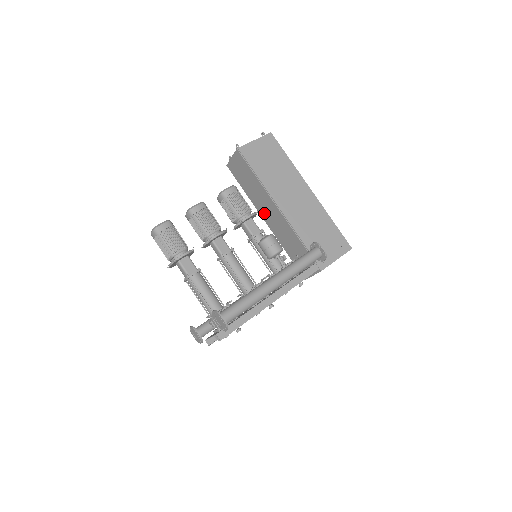
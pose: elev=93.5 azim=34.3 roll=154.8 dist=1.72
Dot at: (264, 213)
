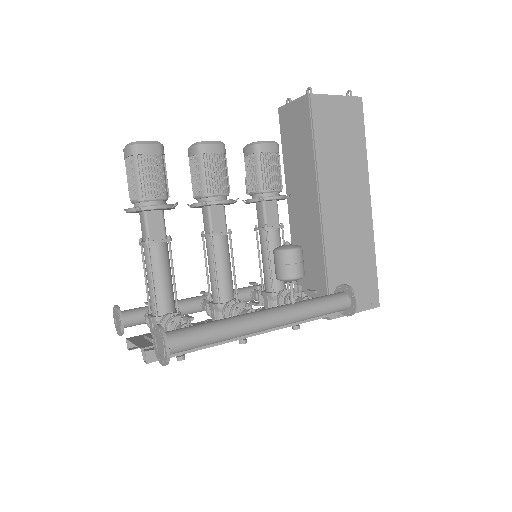
Dot at: (294, 200)
